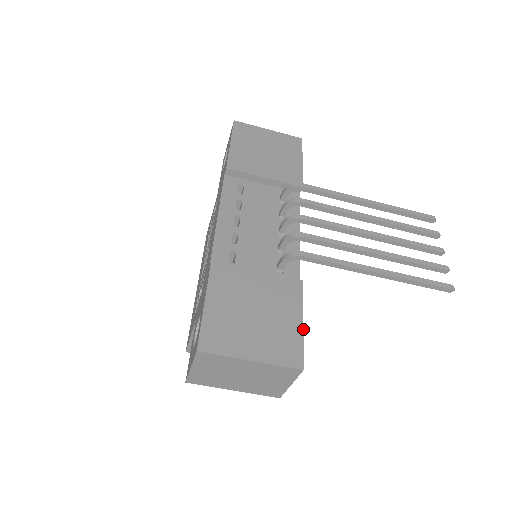
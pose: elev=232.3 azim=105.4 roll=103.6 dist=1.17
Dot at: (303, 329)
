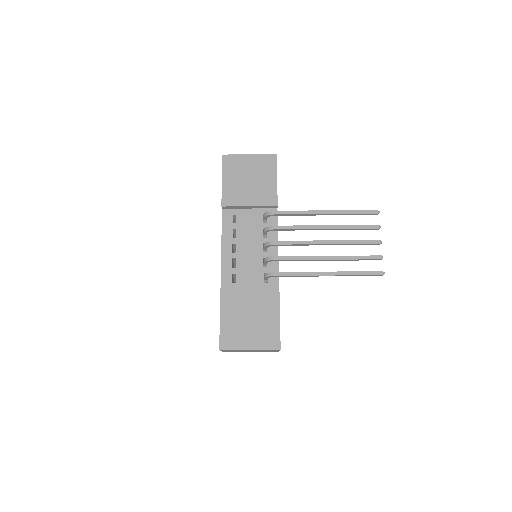
Dot at: occluded
